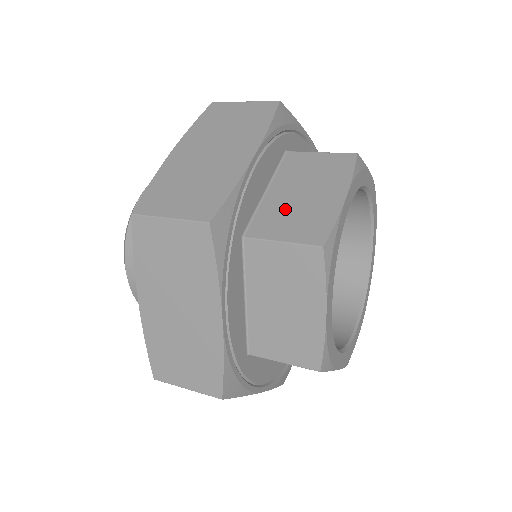
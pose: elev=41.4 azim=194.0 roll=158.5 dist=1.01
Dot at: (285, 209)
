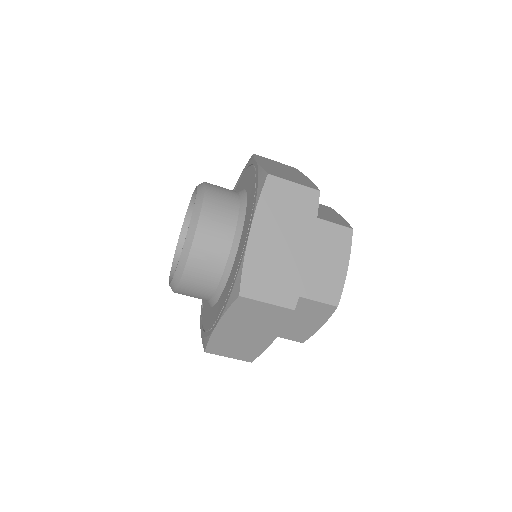
Dot at: (319, 213)
